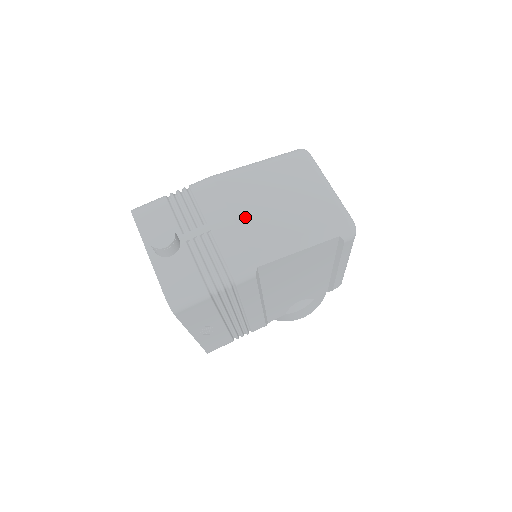
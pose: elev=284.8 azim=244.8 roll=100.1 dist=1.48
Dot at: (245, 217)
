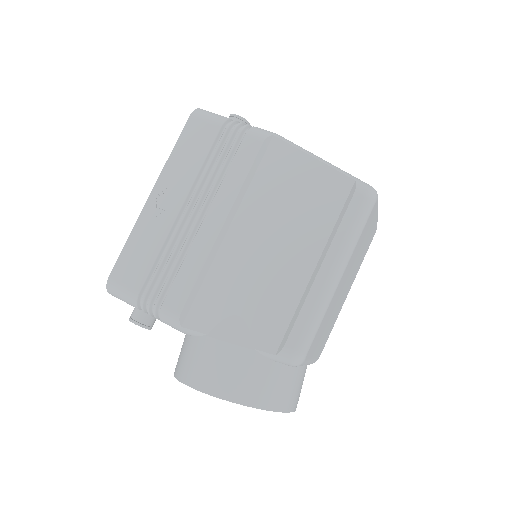
Dot at: occluded
